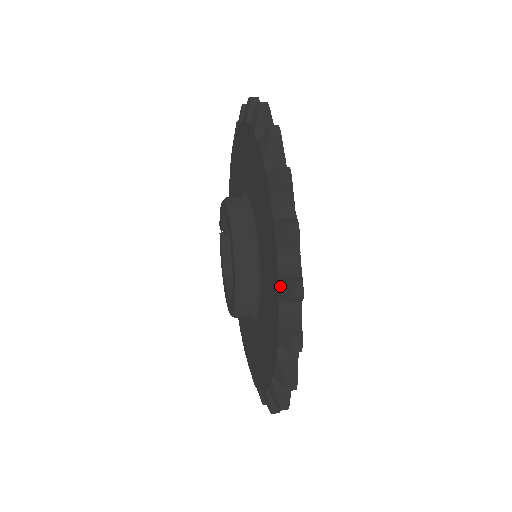
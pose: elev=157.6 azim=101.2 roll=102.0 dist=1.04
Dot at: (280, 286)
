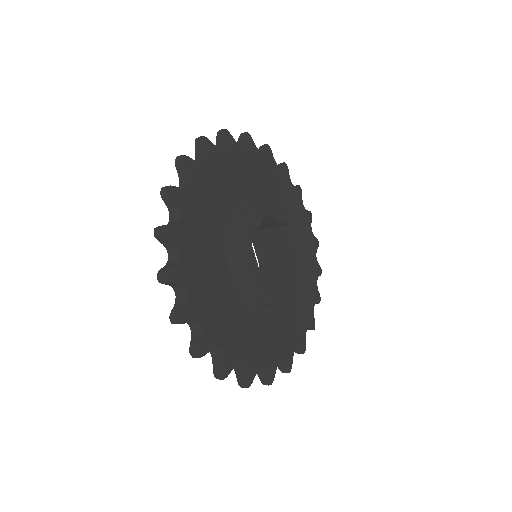
Dot at: occluded
